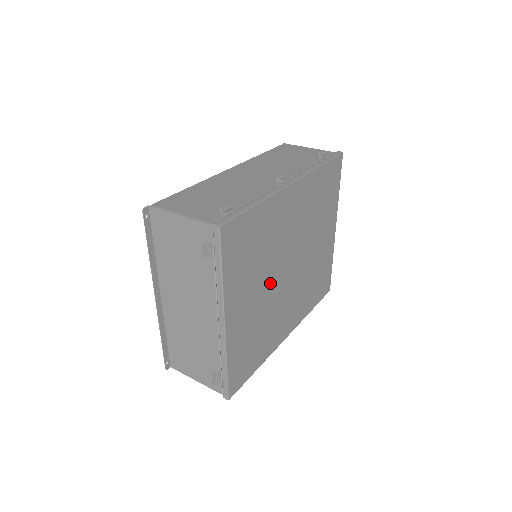
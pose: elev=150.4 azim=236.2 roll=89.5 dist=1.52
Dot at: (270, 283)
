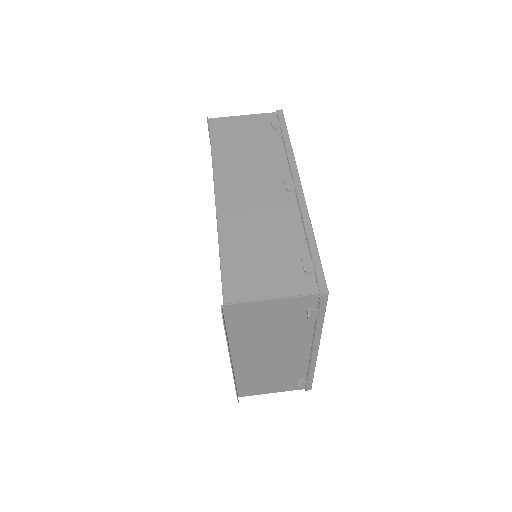
Dot at: occluded
